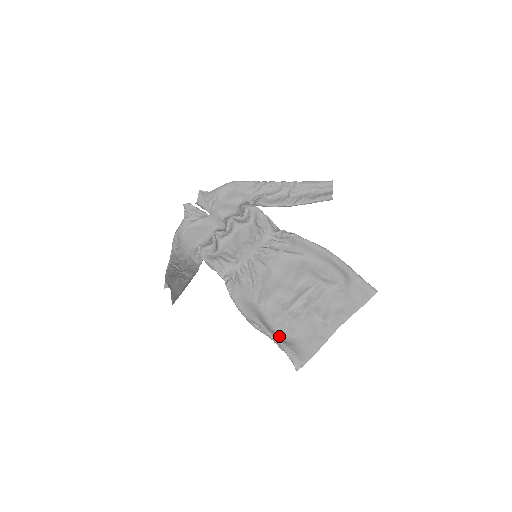
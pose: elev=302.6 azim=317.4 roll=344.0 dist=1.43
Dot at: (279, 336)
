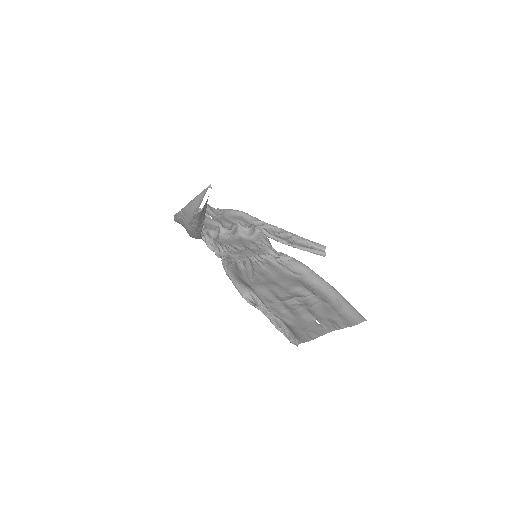
Dot at: occluded
